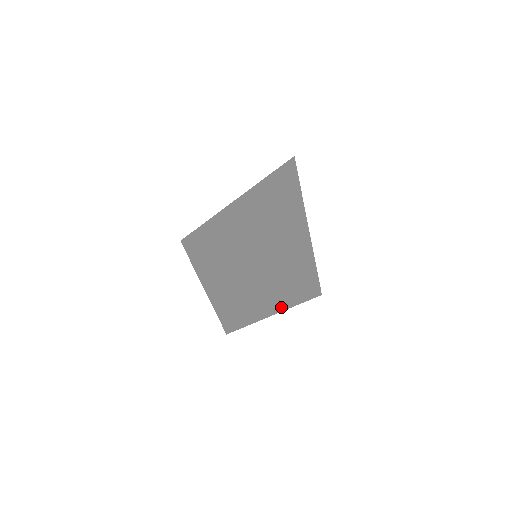
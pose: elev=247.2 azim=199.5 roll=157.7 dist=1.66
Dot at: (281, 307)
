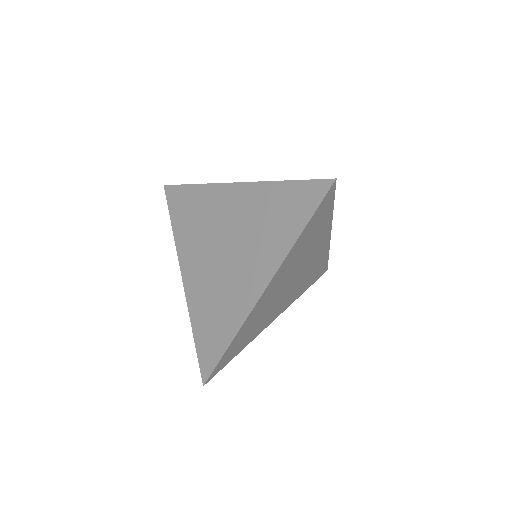
Dot at: (274, 317)
